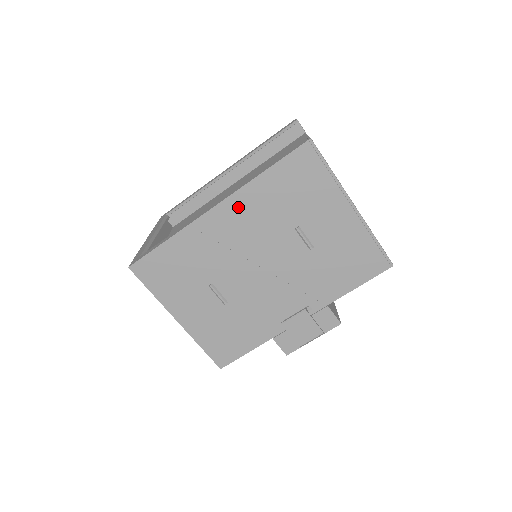
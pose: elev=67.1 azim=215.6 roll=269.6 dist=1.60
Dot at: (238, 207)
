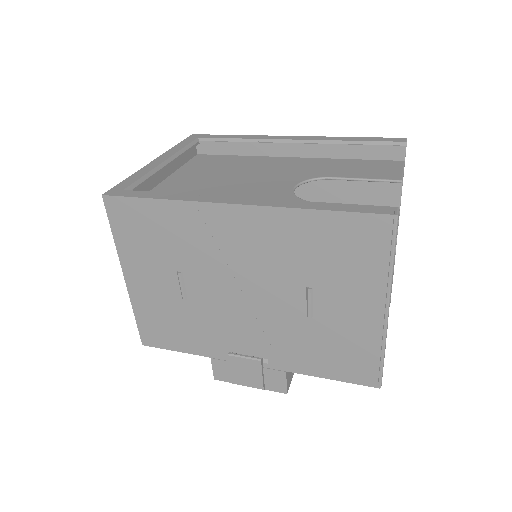
Dot at: (261, 223)
